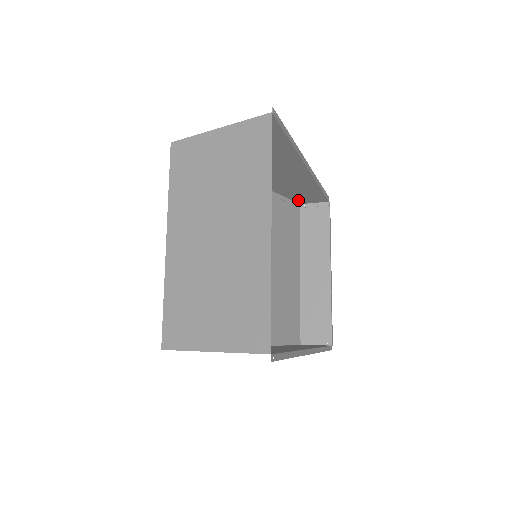
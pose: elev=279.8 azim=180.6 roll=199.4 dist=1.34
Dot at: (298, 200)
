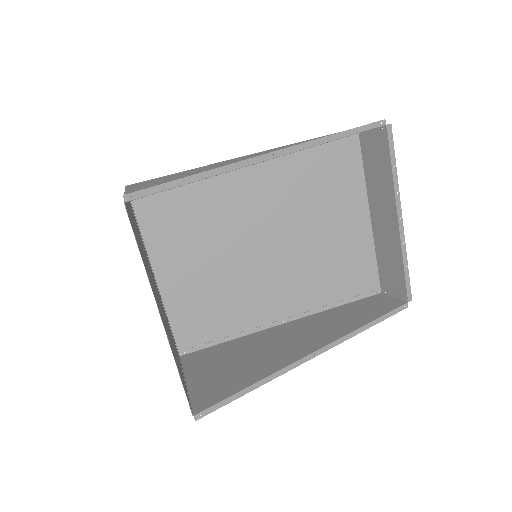
Dot at: occluded
